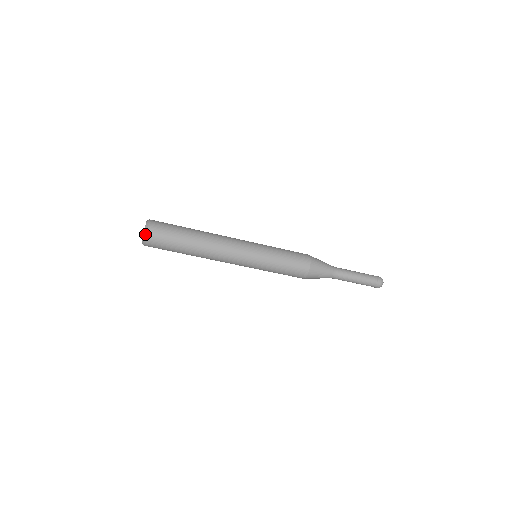
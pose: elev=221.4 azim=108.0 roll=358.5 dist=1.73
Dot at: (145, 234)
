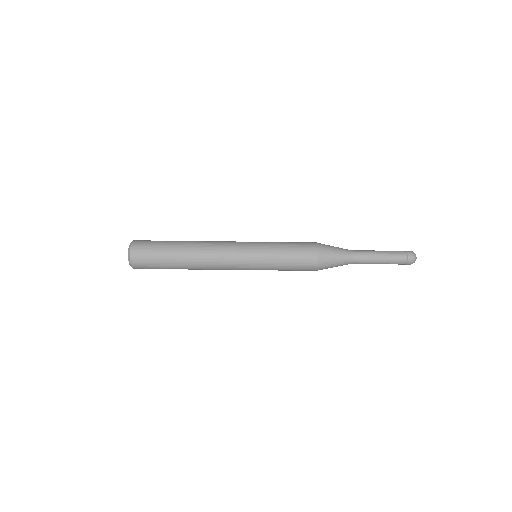
Dot at: (129, 251)
